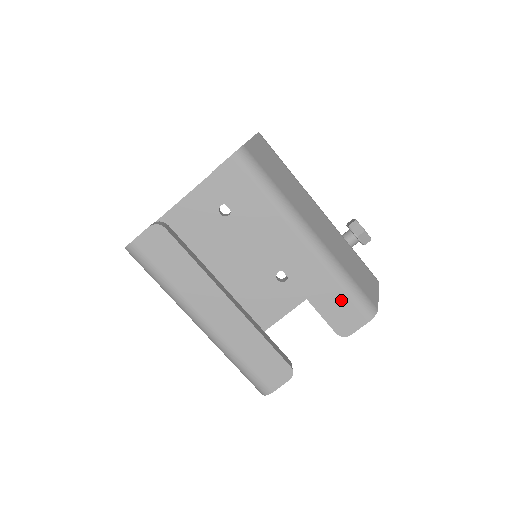
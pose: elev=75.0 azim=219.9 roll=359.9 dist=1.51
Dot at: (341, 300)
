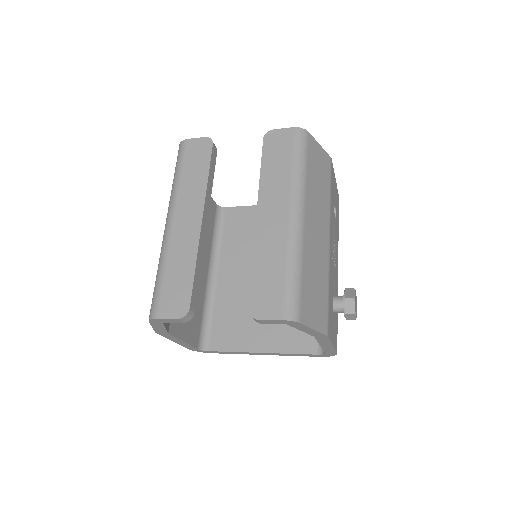
Dot at: (277, 282)
